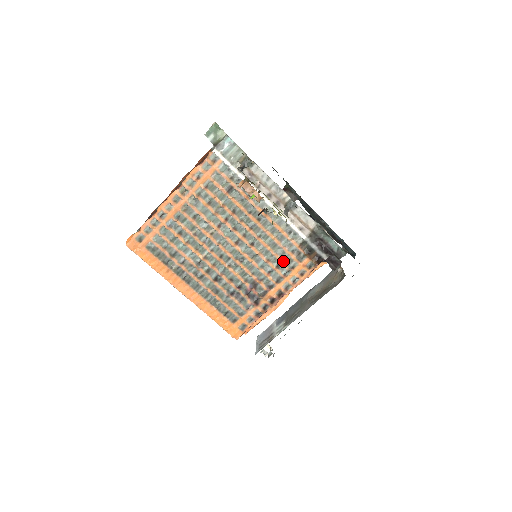
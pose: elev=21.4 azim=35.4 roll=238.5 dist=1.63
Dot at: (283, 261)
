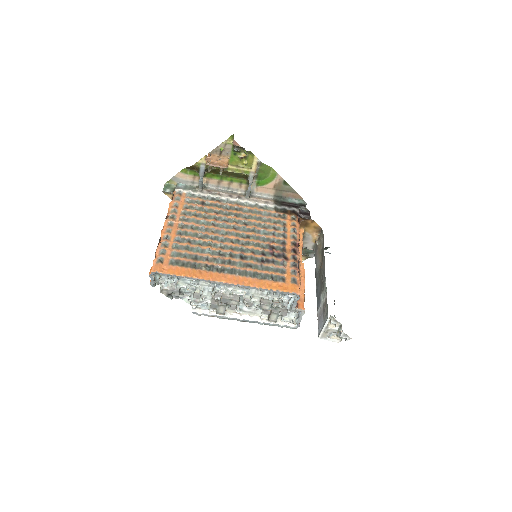
Dot at: (275, 224)
